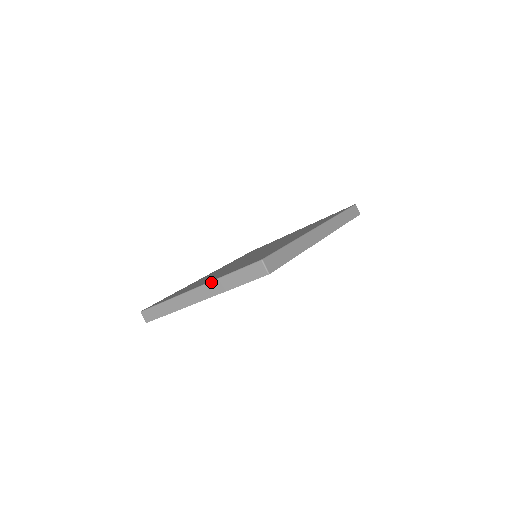
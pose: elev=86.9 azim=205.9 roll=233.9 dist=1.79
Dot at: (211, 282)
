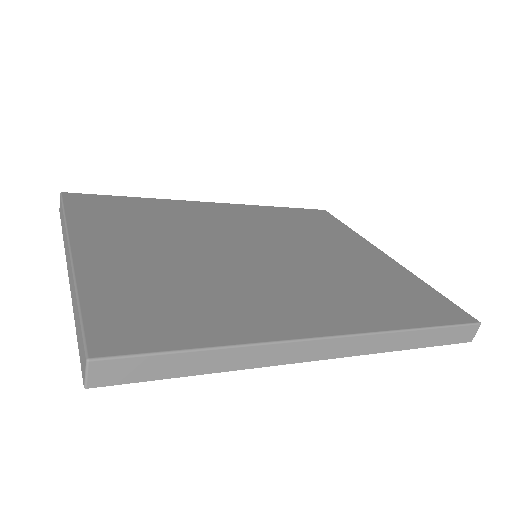
Dot at: (73, 275)
